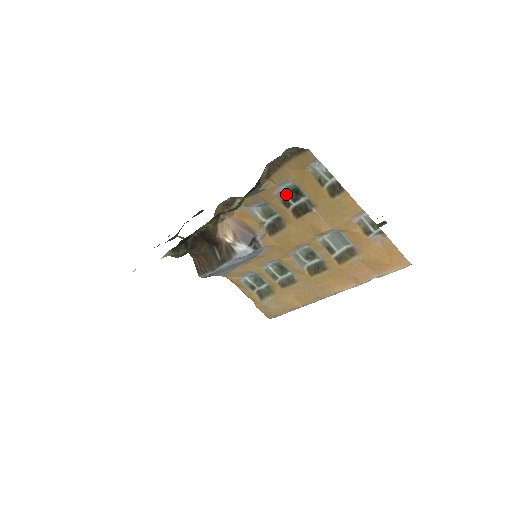
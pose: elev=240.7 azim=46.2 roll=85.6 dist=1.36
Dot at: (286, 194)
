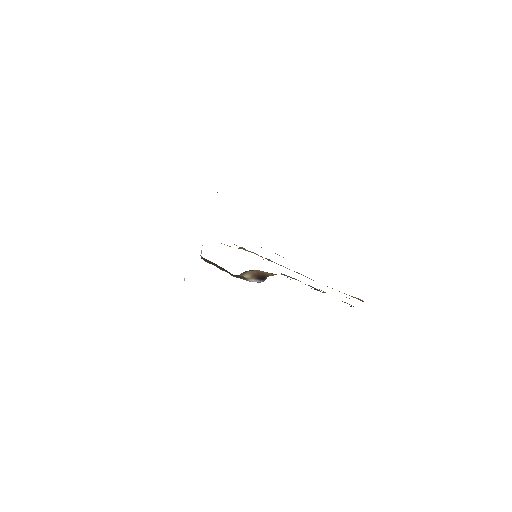
Dot at: (311, 288)
